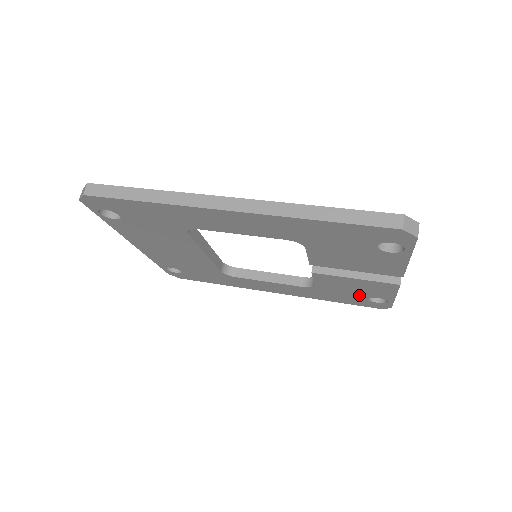
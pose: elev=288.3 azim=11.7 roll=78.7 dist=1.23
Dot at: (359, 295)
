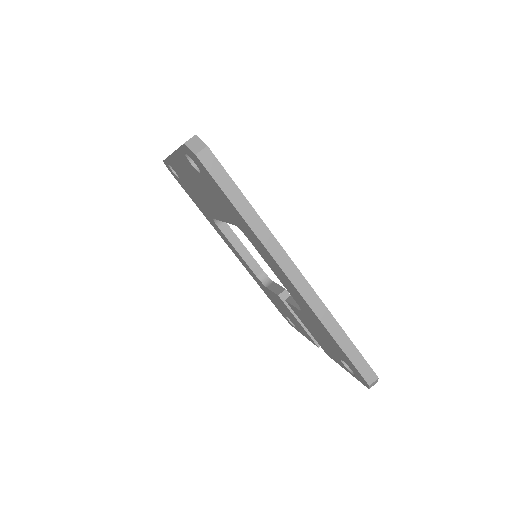
Dot at: occluded
